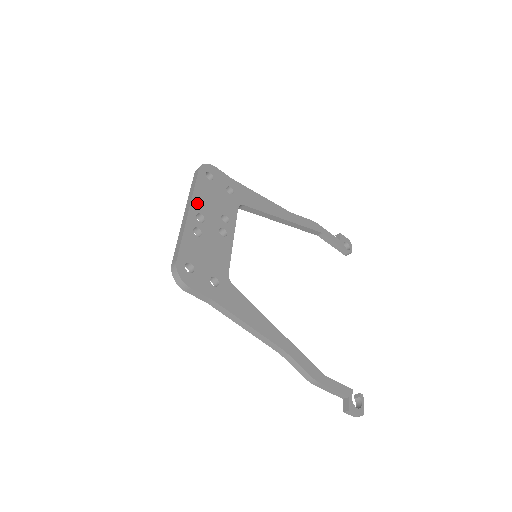
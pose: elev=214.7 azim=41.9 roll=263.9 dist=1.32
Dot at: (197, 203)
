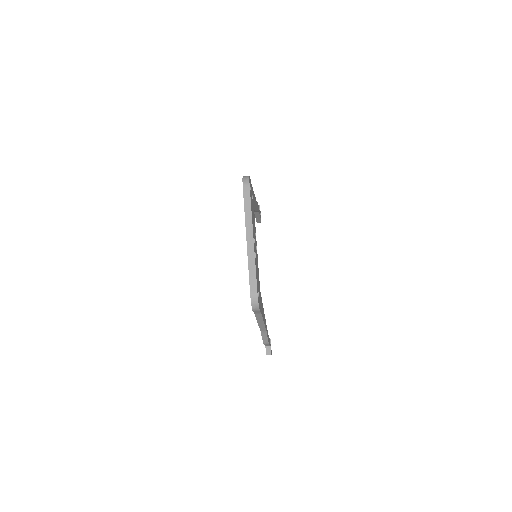
Dot at: occluded
